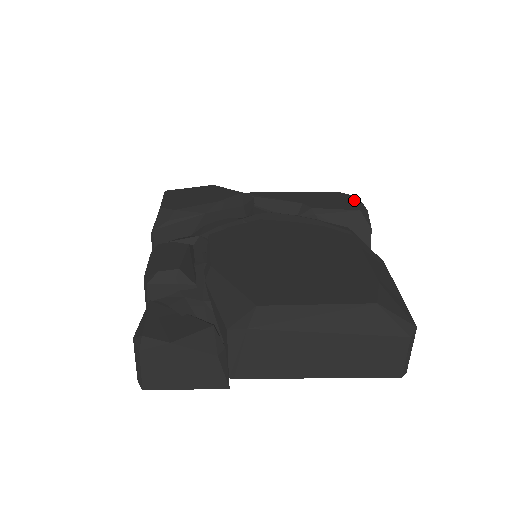
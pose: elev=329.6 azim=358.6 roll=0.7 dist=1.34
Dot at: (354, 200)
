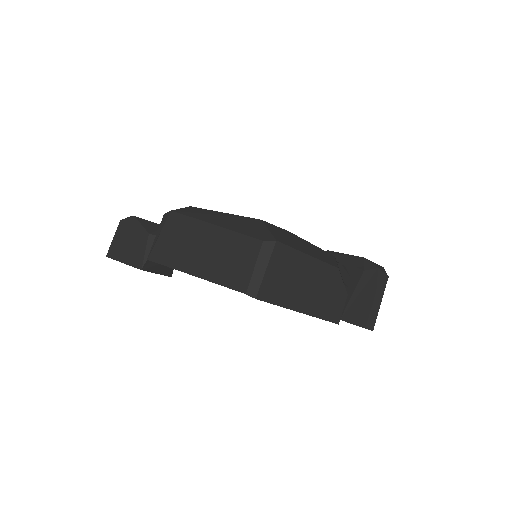
Dot at: occluded
